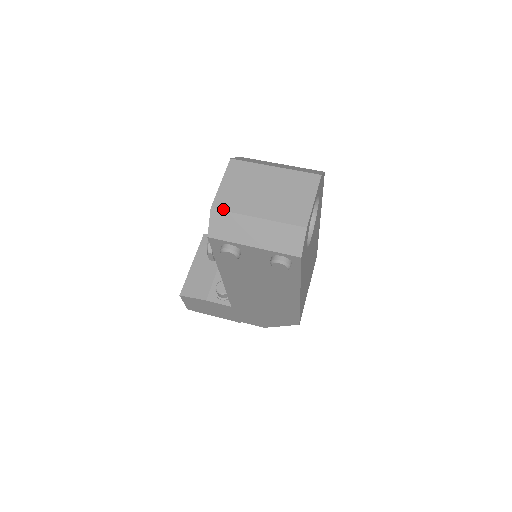
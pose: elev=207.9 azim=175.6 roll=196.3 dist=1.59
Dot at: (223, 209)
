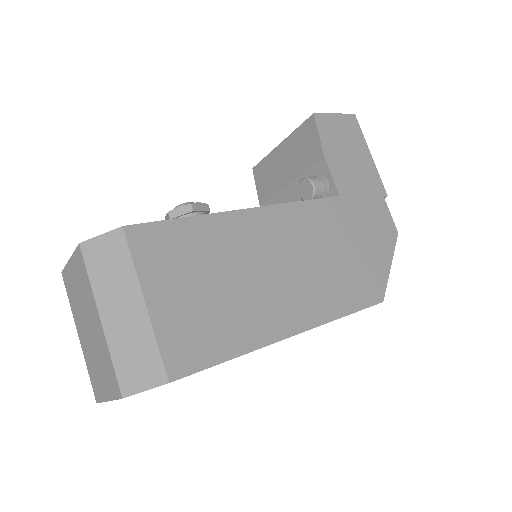
Dot at: (66, 288)
